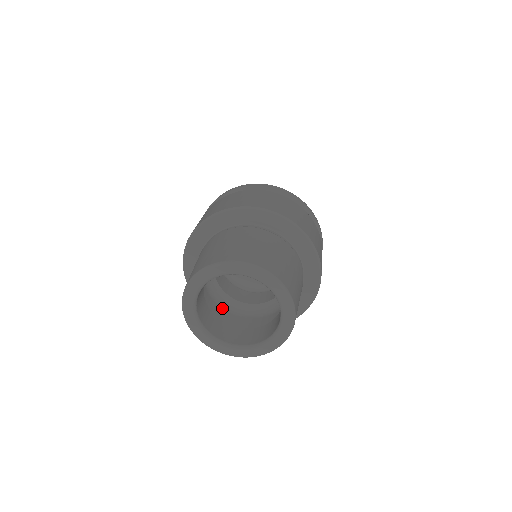
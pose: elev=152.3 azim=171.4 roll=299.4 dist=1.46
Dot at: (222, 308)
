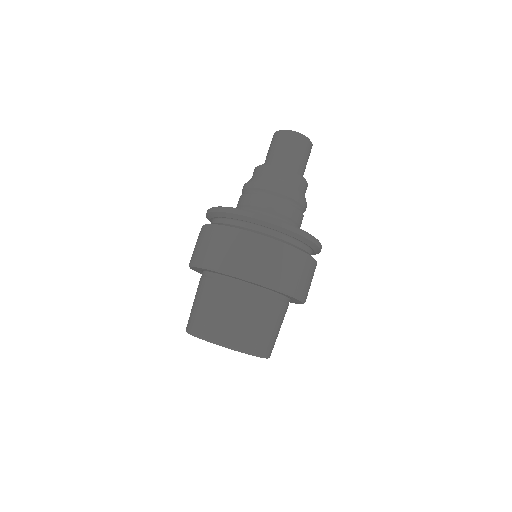
Dot at: occluded
